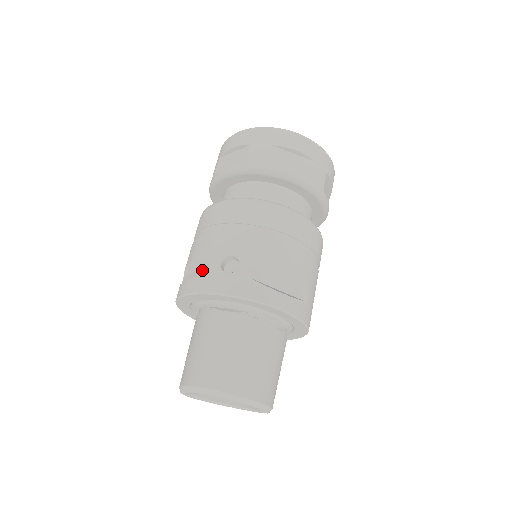
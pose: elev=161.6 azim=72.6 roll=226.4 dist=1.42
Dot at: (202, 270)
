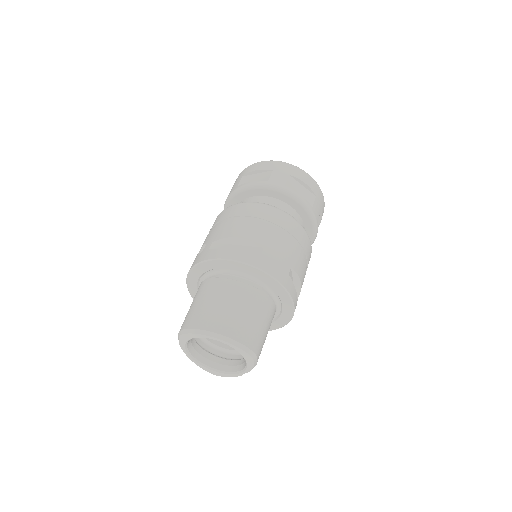
Dot at: occluded
